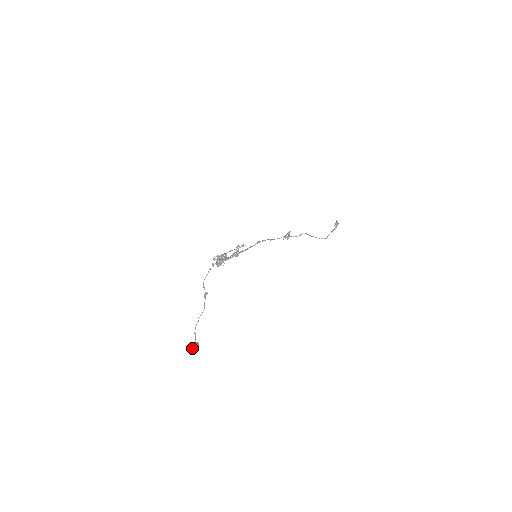
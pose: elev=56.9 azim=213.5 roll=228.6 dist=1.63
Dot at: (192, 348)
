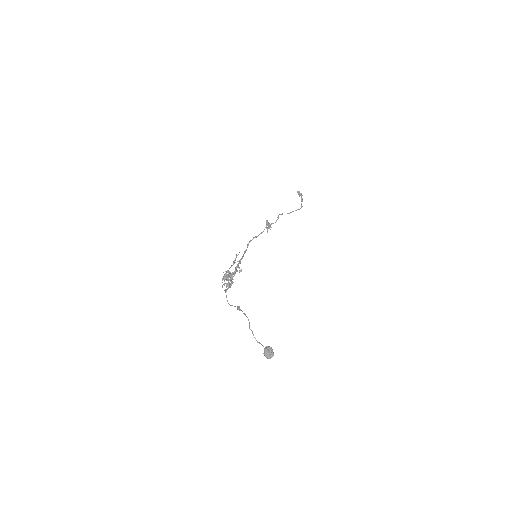
Dot at: (267, 354)
